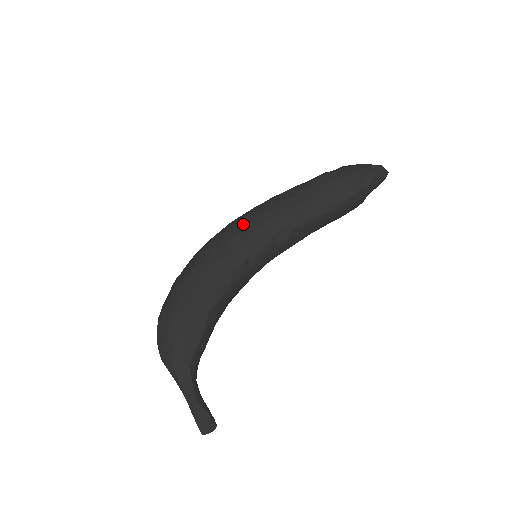
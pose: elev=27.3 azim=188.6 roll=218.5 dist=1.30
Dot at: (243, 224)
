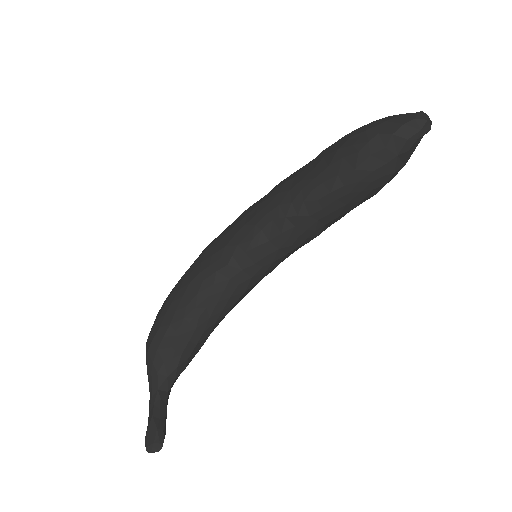
Dot at: (240, 218)
